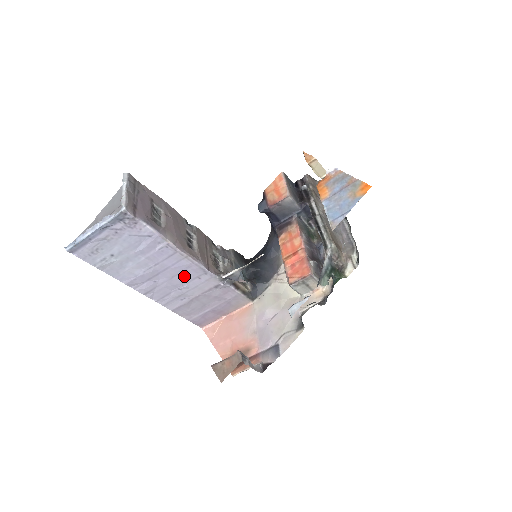
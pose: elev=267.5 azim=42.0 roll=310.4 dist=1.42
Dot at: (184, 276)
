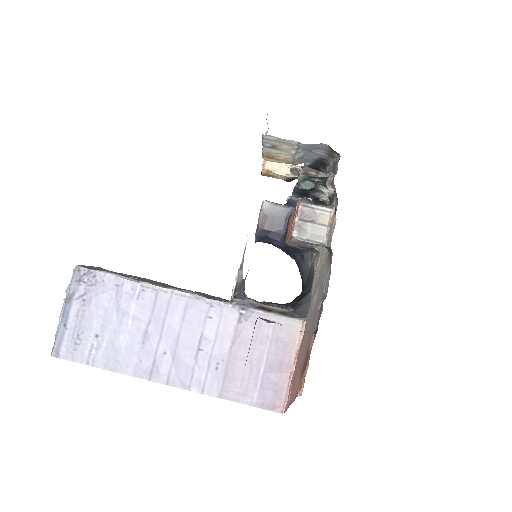
Dot at: (191, 325)
